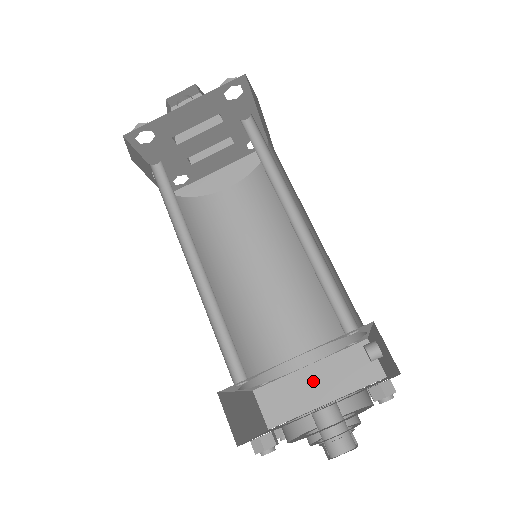
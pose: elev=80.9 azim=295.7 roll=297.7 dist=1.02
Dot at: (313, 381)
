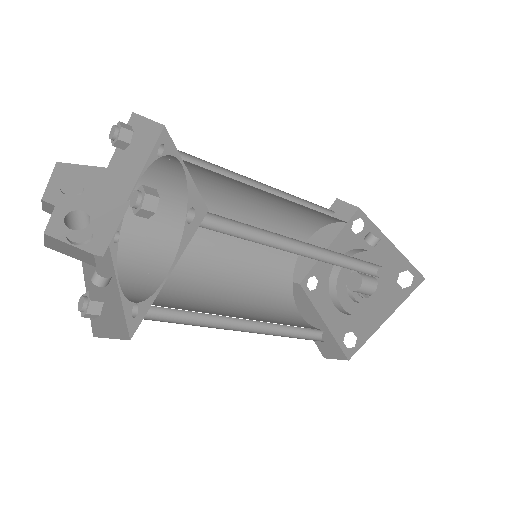
Dot at: occluded
